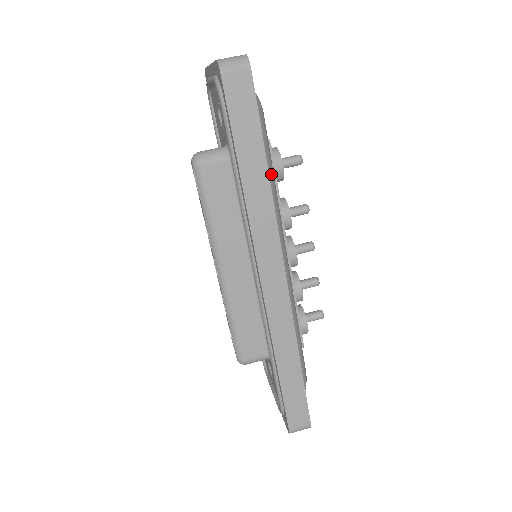
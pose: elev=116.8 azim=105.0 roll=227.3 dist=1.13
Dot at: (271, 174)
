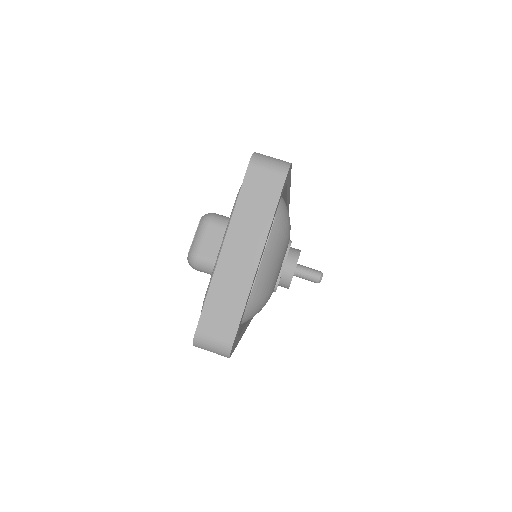
Dot at: occluded
